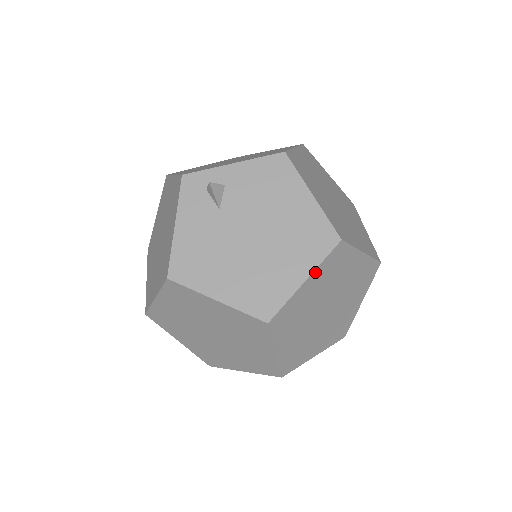
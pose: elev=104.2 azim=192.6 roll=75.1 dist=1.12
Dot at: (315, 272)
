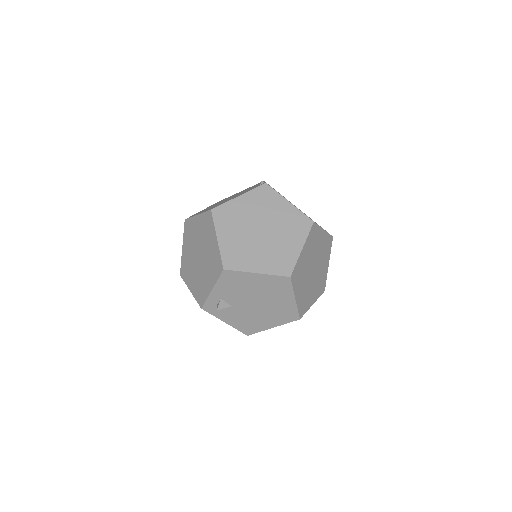
Dot at: (295, 292)
